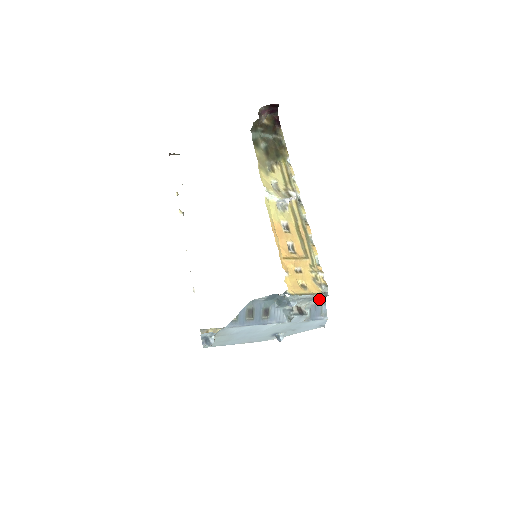
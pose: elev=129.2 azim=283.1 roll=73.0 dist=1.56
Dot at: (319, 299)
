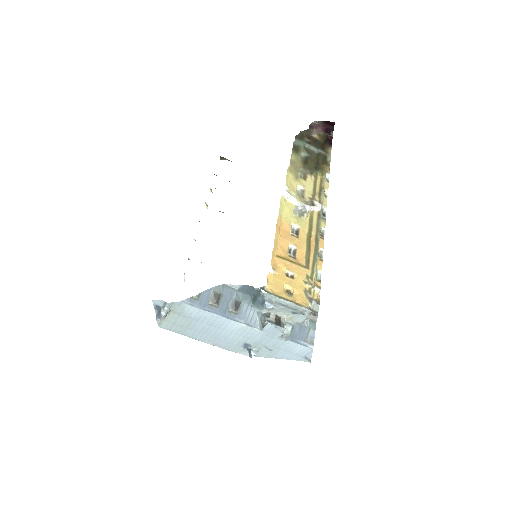
Dot at: (304, 314)
